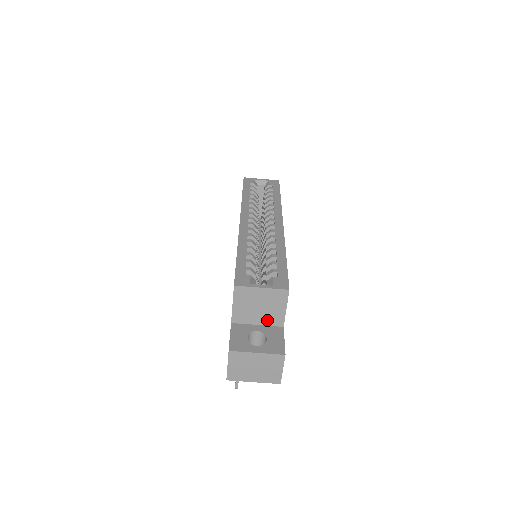
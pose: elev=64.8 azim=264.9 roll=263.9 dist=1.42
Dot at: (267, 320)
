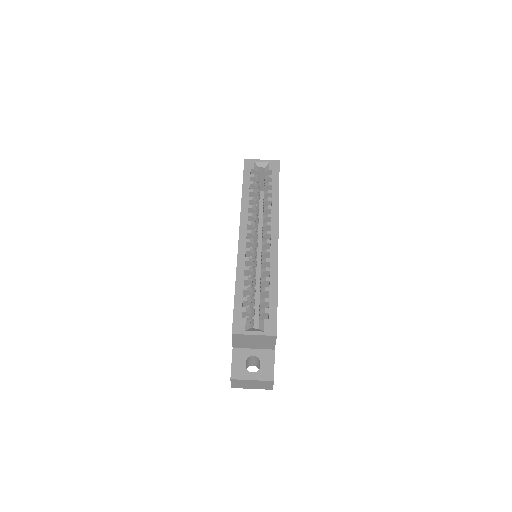
Dot at: (261, 347)
